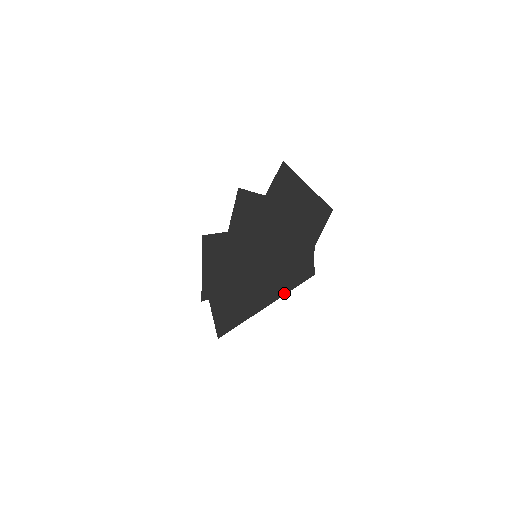
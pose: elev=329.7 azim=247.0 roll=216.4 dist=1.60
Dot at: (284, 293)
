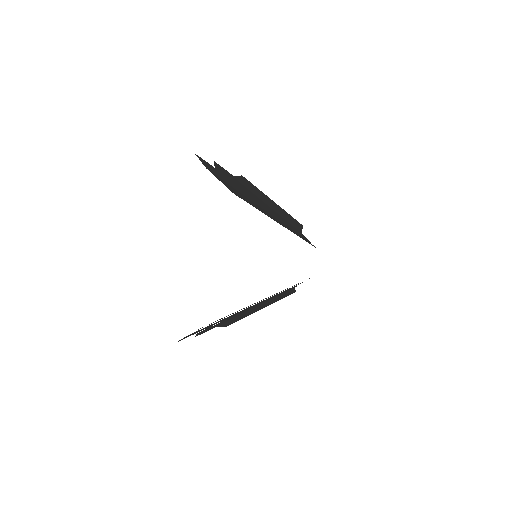
Dot at: occluded
